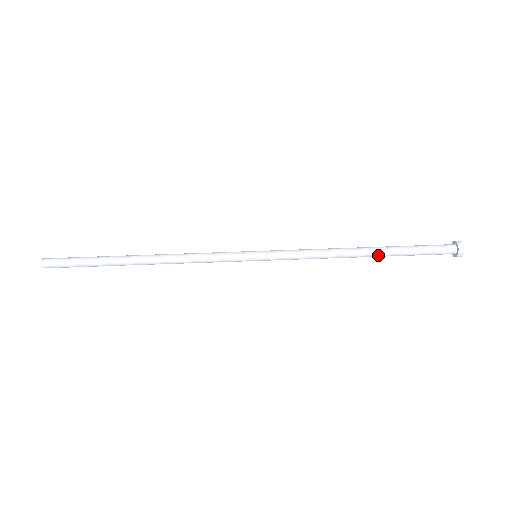
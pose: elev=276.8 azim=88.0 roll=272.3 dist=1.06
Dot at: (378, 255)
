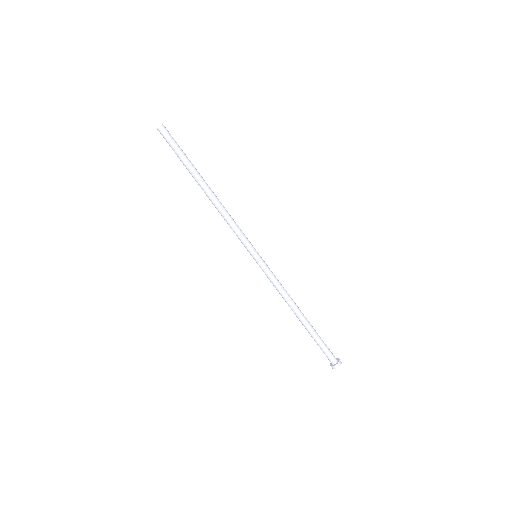
Dot at: (304, 324)
